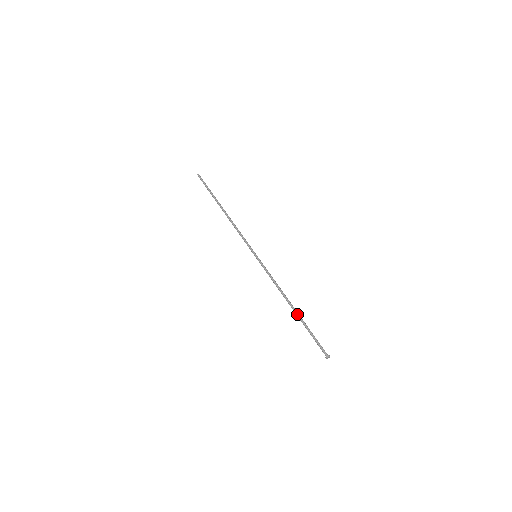
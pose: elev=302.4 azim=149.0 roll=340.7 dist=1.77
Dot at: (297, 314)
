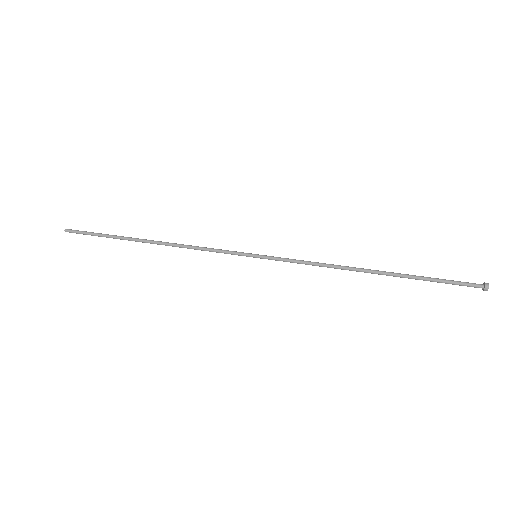
Dot at: (390, 272)
